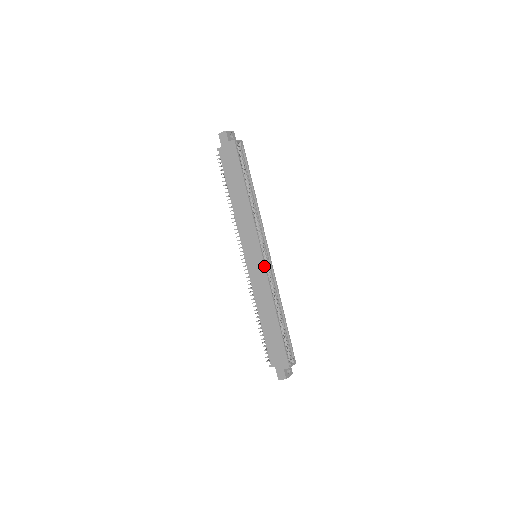
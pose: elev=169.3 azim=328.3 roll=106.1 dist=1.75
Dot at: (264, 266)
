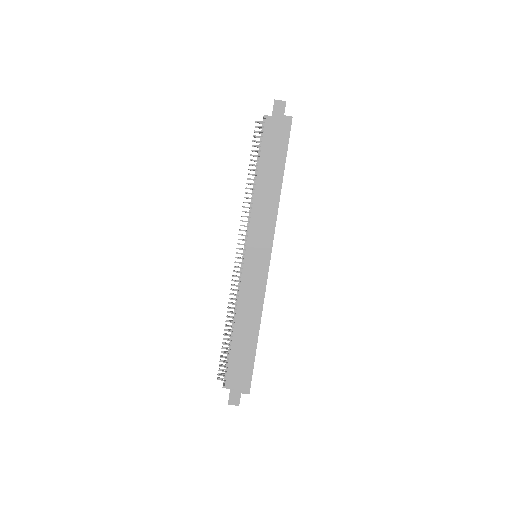
Dot at: (267, 272)
